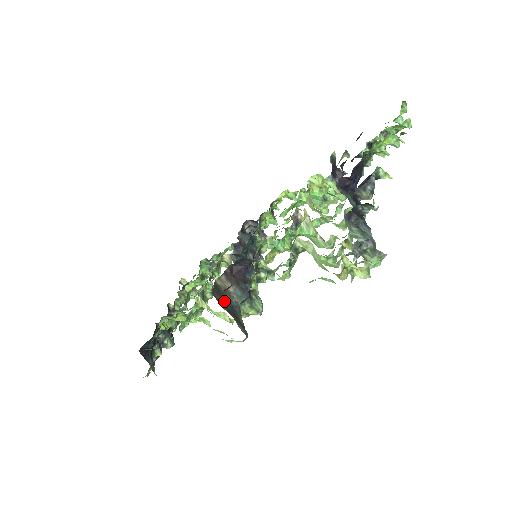
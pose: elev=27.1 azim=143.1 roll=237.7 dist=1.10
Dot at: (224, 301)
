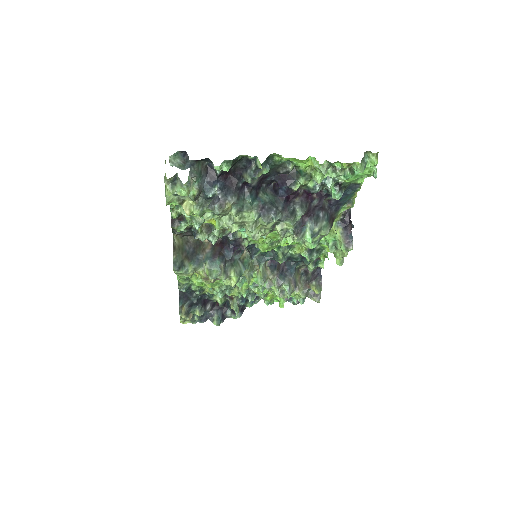
Dot at: (193, 249)
